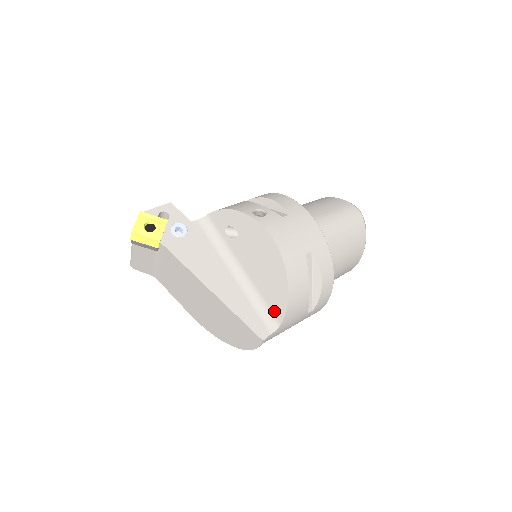
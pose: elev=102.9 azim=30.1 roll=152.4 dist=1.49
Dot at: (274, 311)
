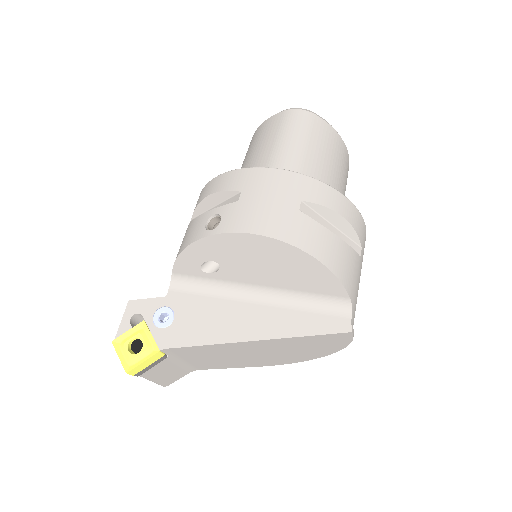
Dot at: (330, 294)
